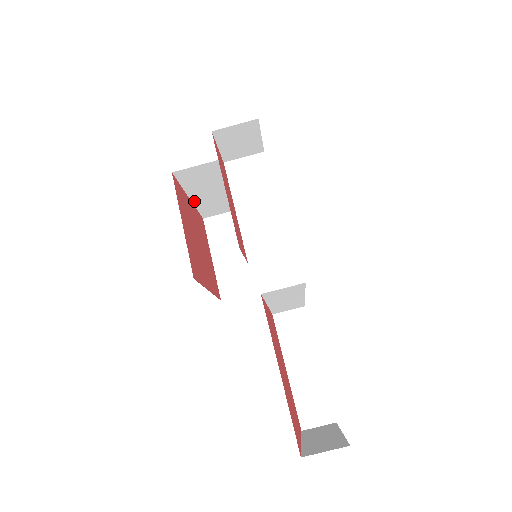
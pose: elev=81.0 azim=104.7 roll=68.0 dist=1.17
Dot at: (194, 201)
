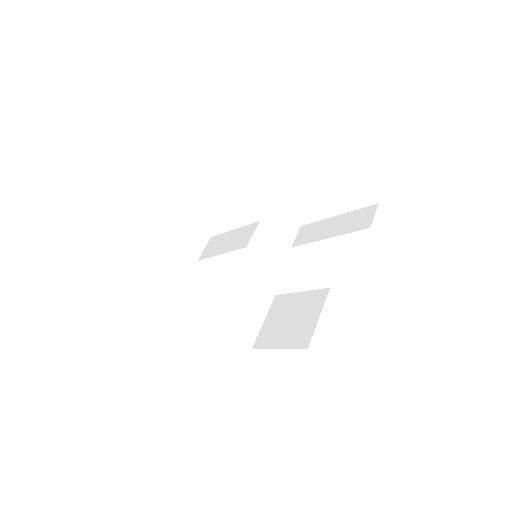
Dot at: (223, 325)
